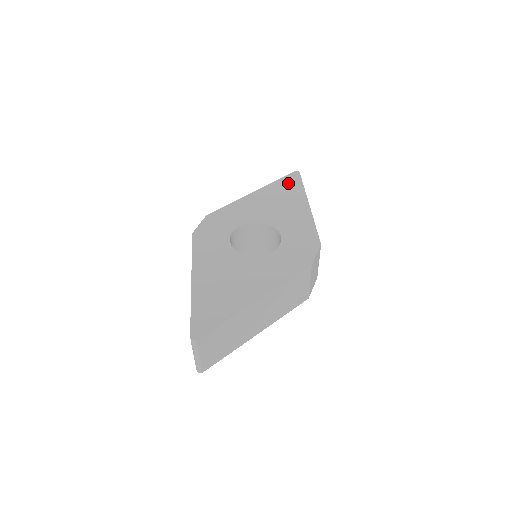
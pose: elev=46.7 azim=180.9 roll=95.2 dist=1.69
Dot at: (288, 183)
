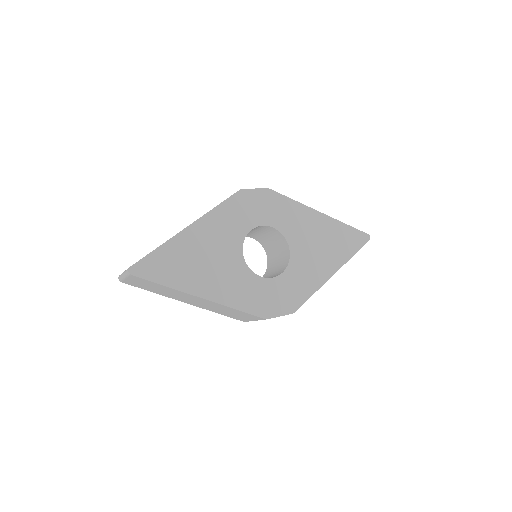
Dot at: (350, 238)
